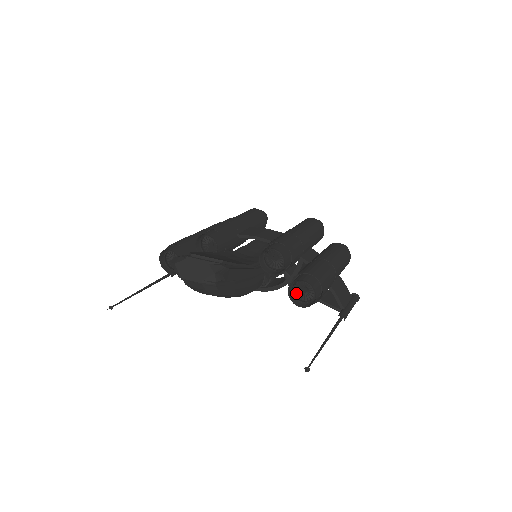
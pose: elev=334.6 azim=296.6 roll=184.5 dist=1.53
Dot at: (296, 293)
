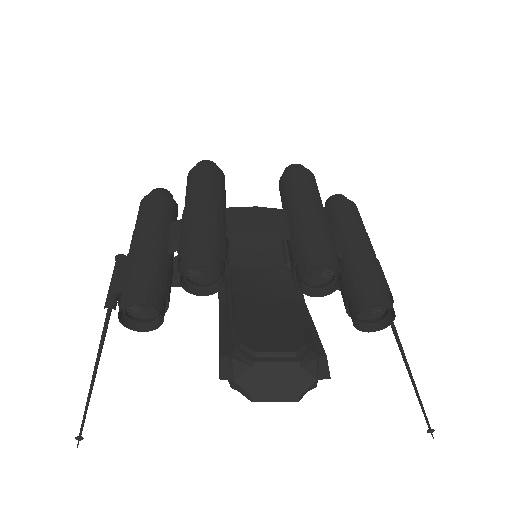
Dot at: occluded
